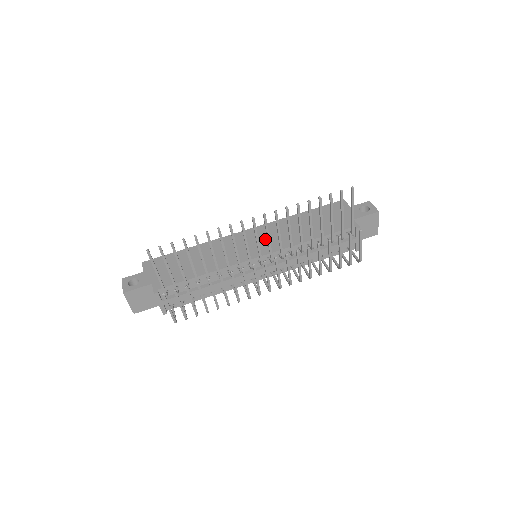
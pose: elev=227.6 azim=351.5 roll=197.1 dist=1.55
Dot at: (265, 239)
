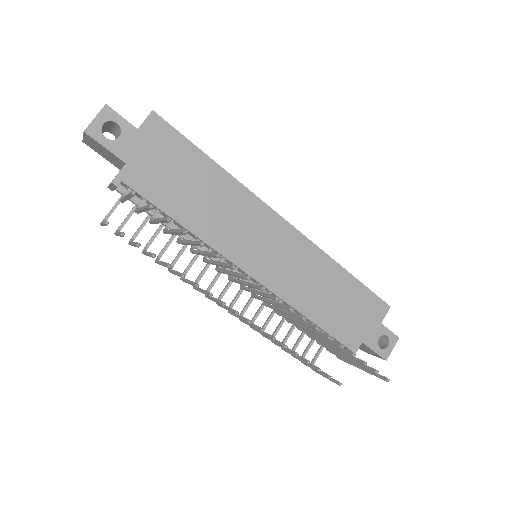
Dot at: (283, 260)
